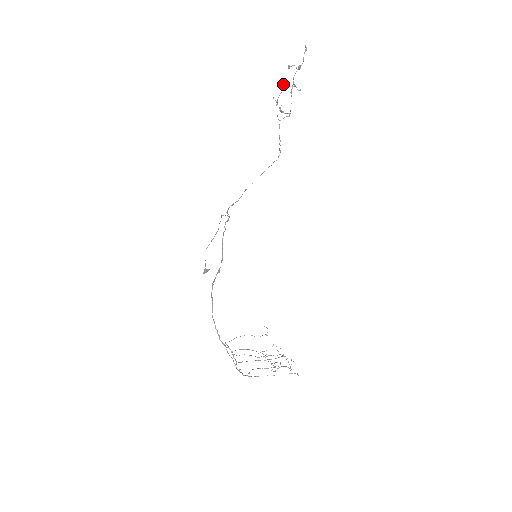
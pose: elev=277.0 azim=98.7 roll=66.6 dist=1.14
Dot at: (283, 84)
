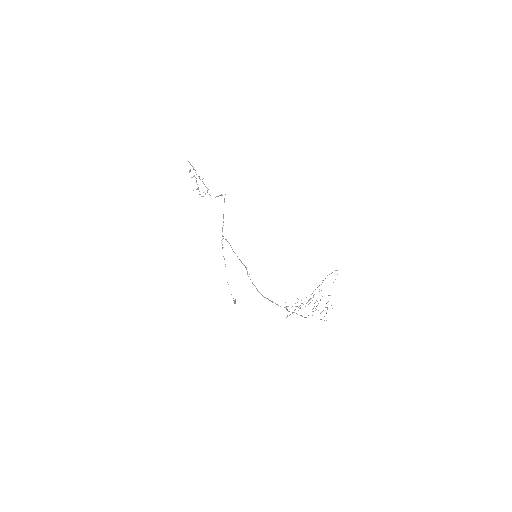
Dot at: occluded
